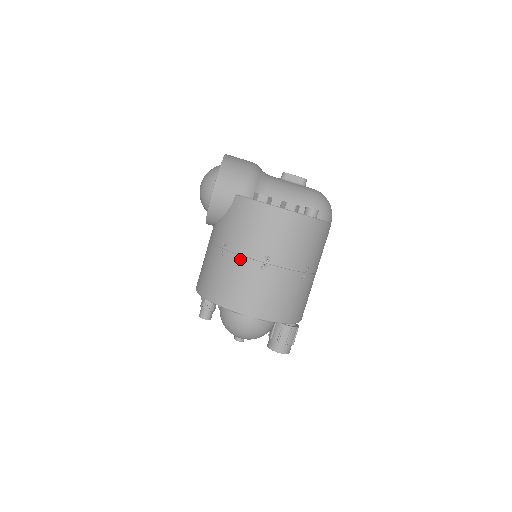
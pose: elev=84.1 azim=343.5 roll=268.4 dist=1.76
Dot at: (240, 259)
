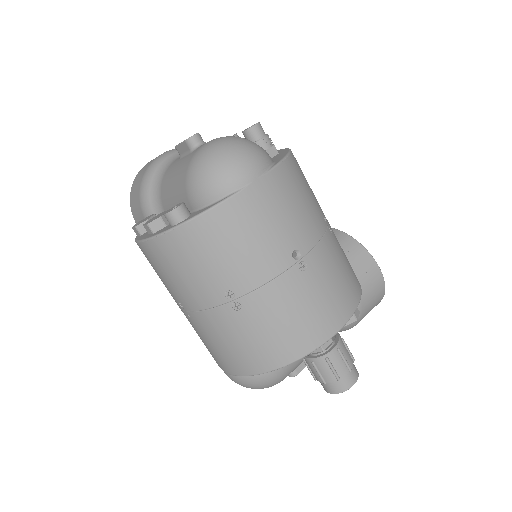
Dot at: occluded
